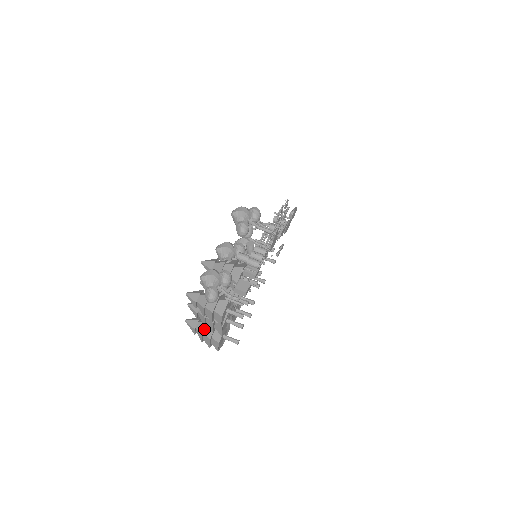
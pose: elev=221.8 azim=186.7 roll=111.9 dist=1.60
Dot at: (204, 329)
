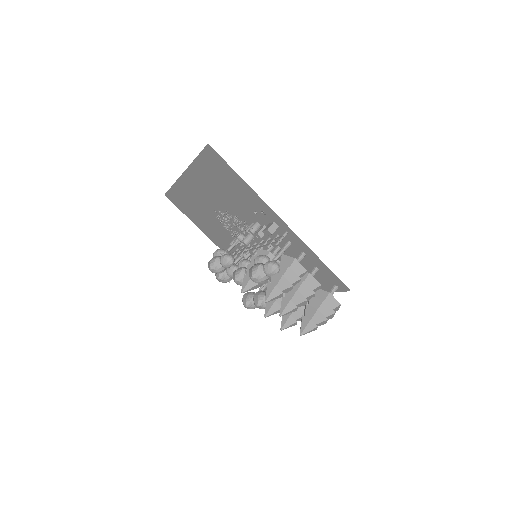
Dot at: (312, 308)
